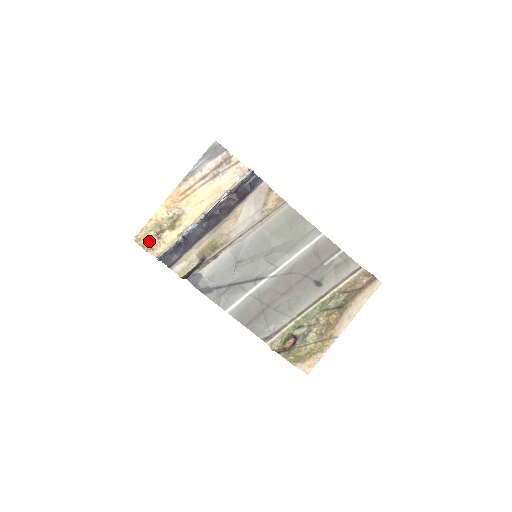
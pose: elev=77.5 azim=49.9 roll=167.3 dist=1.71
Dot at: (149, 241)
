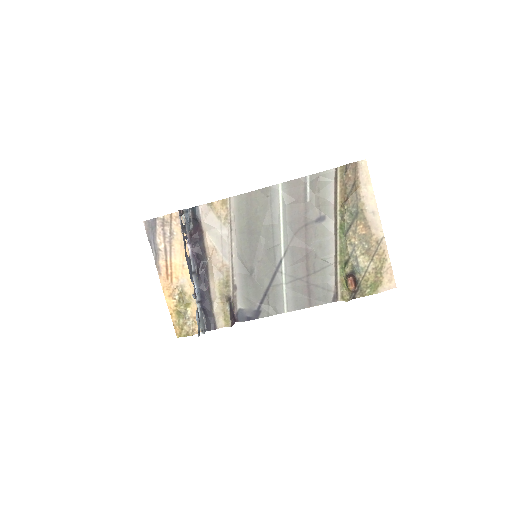
Dot at: (186, 328)
